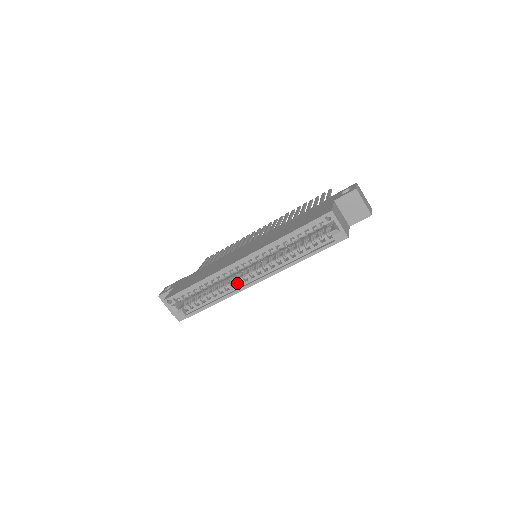
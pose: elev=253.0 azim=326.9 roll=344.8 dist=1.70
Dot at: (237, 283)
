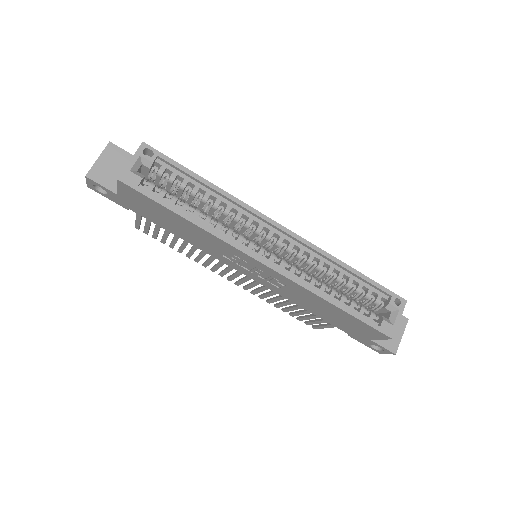
Dot at: (243, 239)
